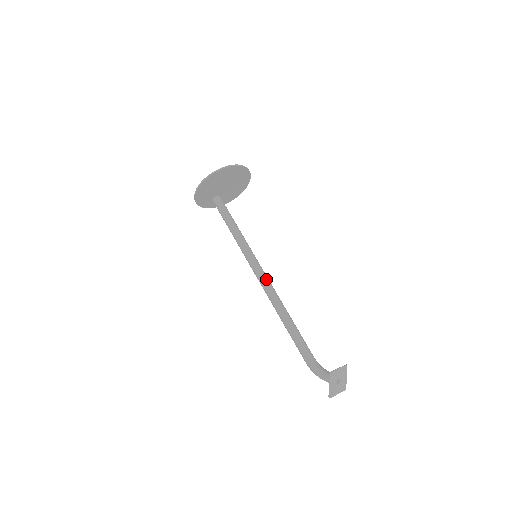
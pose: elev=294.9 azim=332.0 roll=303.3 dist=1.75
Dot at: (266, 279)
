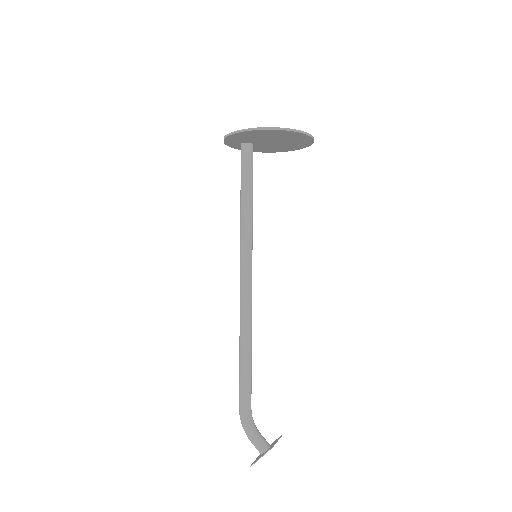
Dot at: (251, 291)
